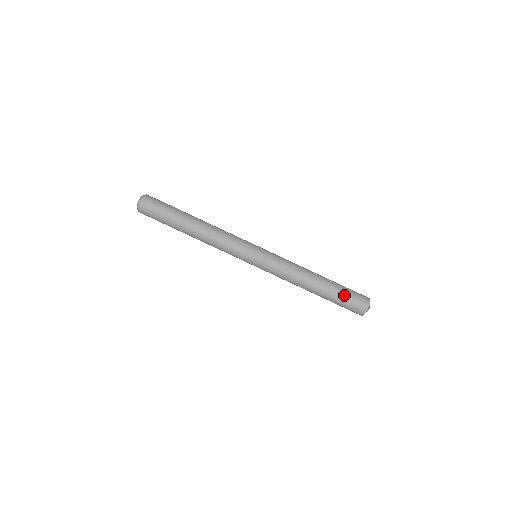
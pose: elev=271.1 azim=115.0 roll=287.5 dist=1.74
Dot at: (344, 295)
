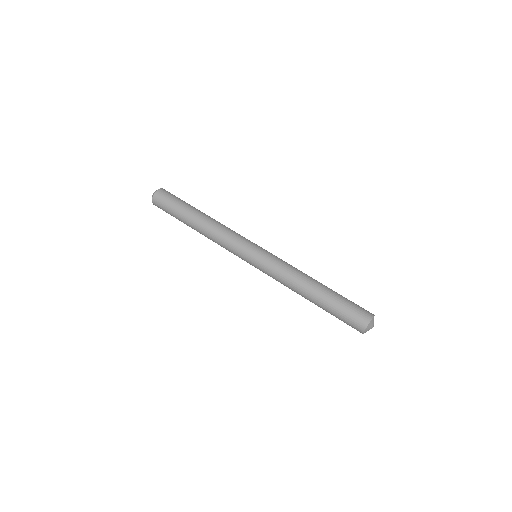
Dot at: (344, 303)
